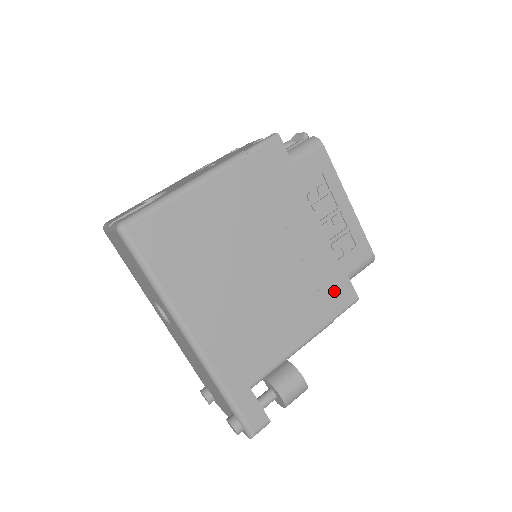
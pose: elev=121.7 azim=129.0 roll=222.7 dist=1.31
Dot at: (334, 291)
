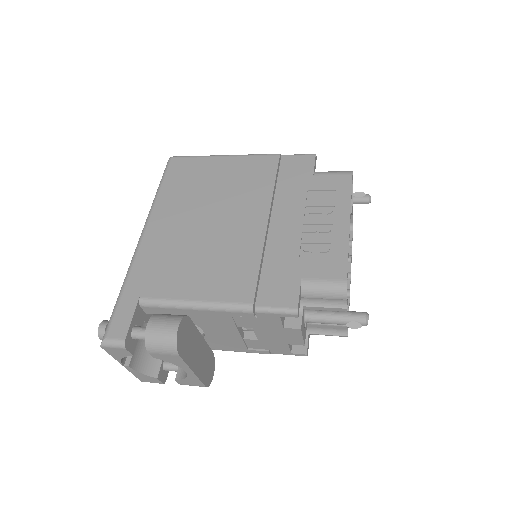
Dot at: (276, 283)
